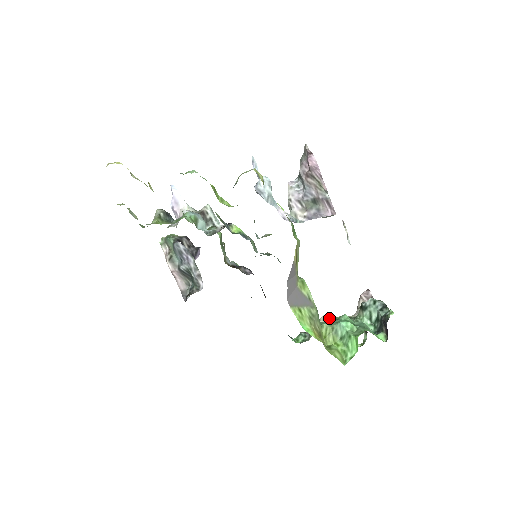
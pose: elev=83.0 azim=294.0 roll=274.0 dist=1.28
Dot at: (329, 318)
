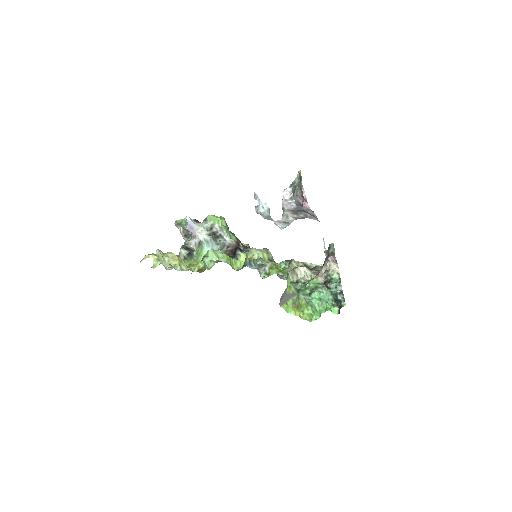
Dot at: (304, 269)
